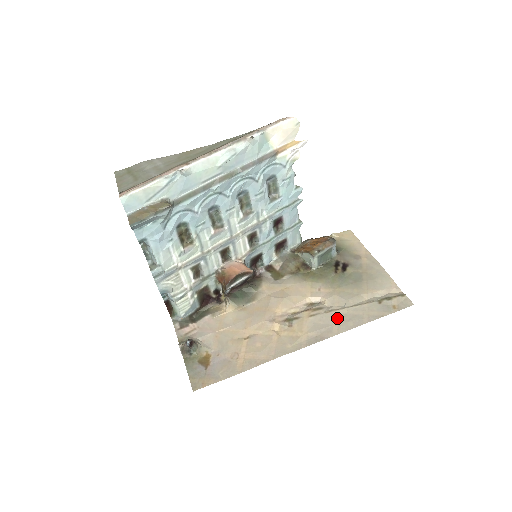
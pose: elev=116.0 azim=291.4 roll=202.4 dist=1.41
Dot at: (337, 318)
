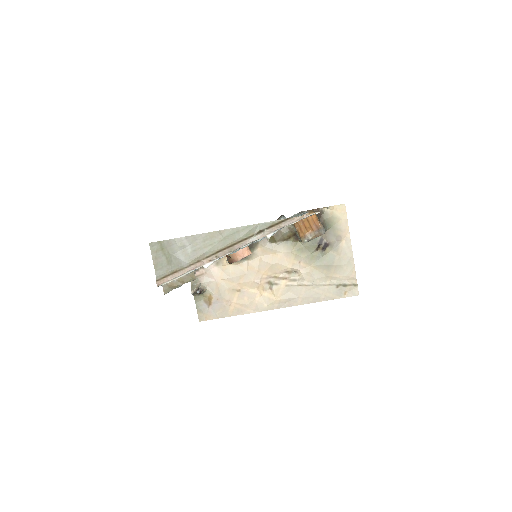
Dot at: (304, 292)
